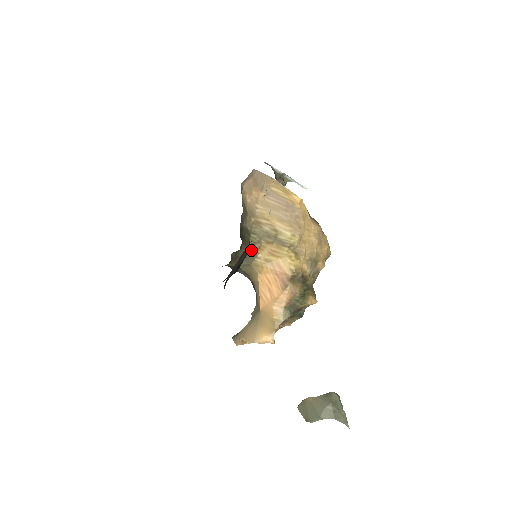
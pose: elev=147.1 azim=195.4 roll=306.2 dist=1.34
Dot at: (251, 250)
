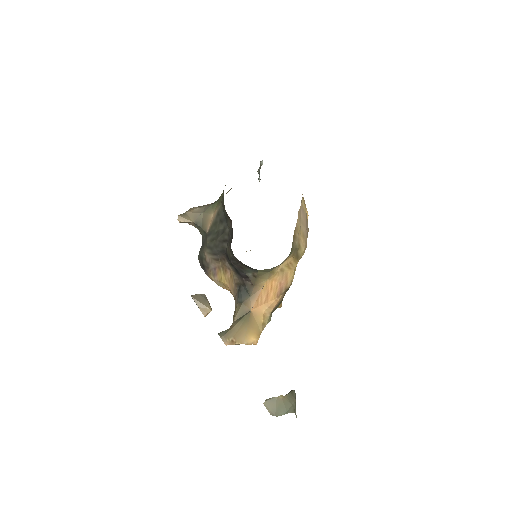
Dot at: (283, 261)
